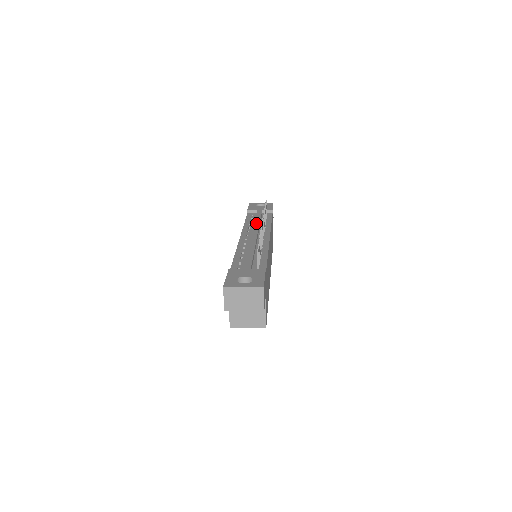
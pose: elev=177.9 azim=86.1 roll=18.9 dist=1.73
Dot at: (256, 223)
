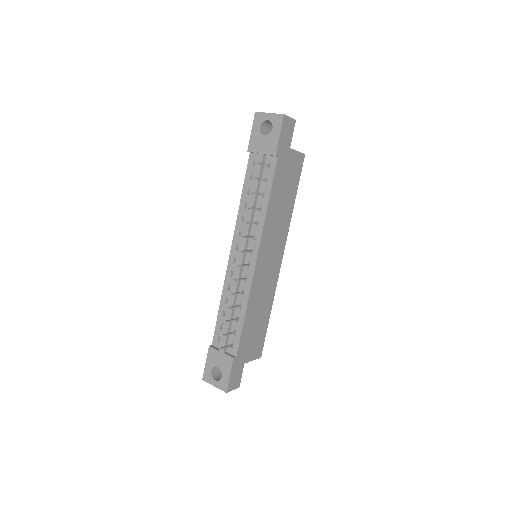
Dot at: (247, 217)
